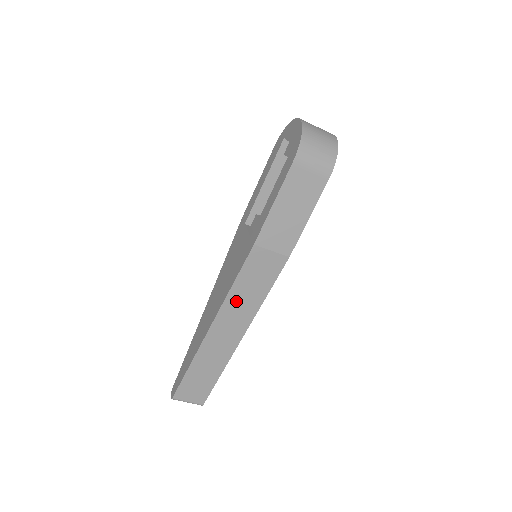
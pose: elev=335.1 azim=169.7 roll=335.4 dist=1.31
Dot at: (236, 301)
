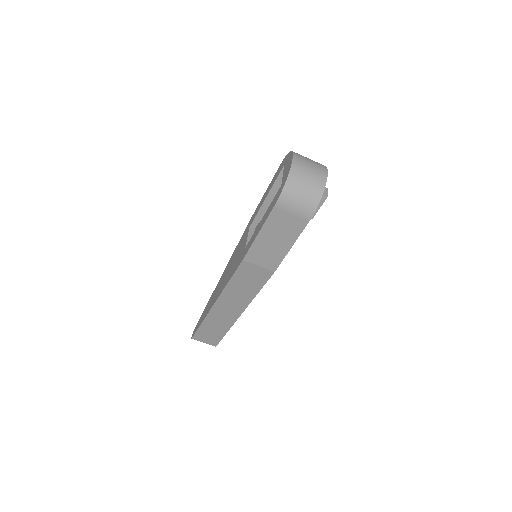
Dot at: (233, 292)
